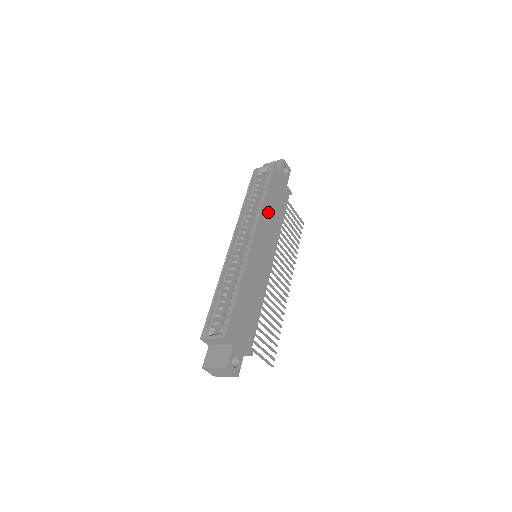
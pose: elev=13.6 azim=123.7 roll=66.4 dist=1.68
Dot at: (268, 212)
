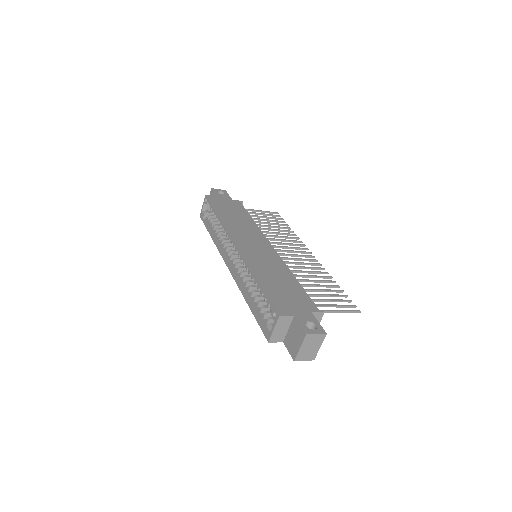
Dot at: (232, 222)
